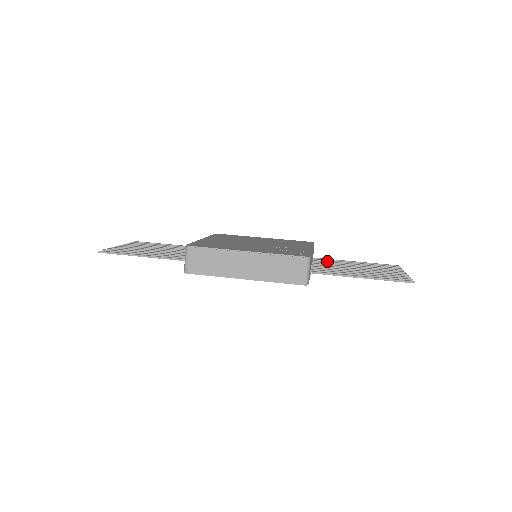
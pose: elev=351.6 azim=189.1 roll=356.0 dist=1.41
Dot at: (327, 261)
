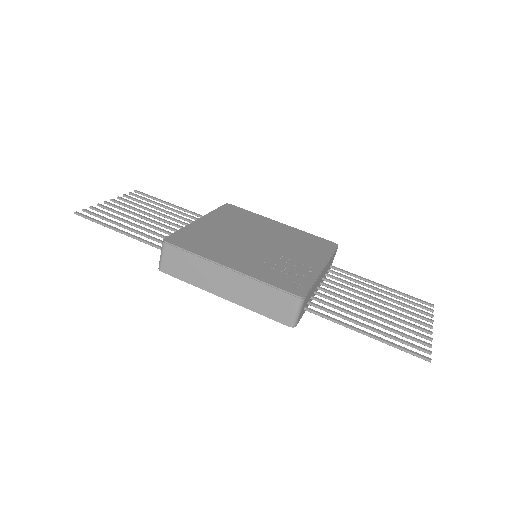
Dot at: occluded
